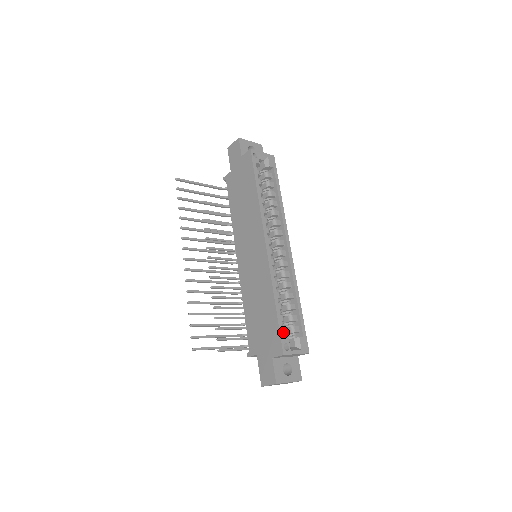
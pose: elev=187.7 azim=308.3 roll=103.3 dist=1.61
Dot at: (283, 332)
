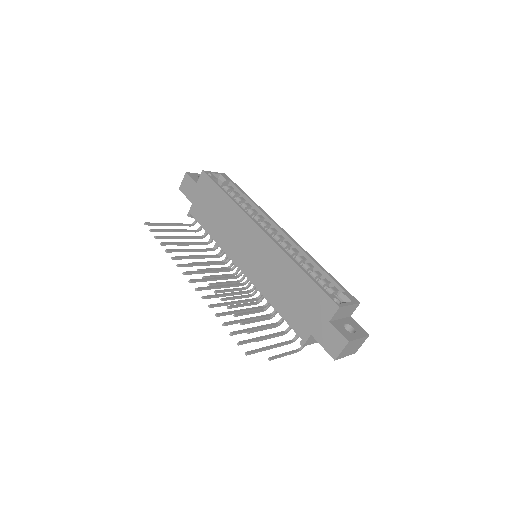
Dot at: occluded
